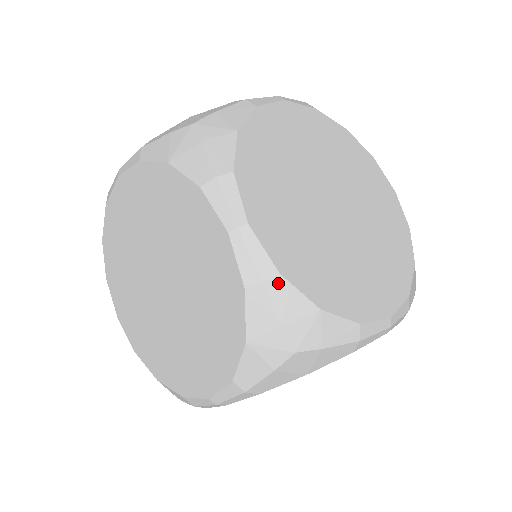
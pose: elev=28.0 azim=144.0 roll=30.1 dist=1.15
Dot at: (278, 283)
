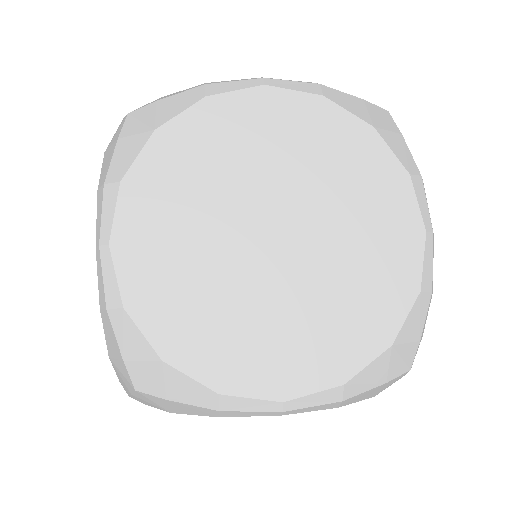
Dot at: (121, 317)
